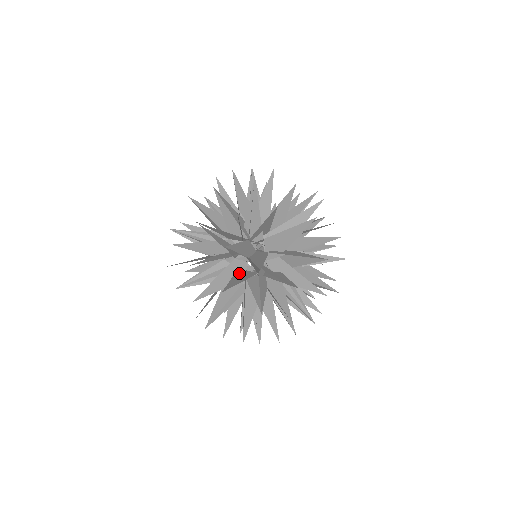
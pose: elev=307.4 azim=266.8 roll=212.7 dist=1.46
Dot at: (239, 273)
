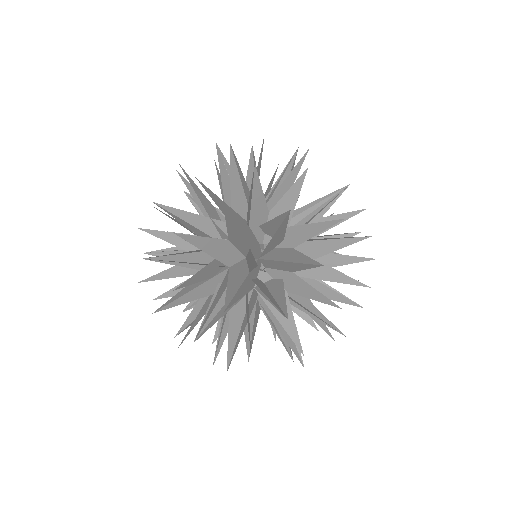
Dot at: occluded
